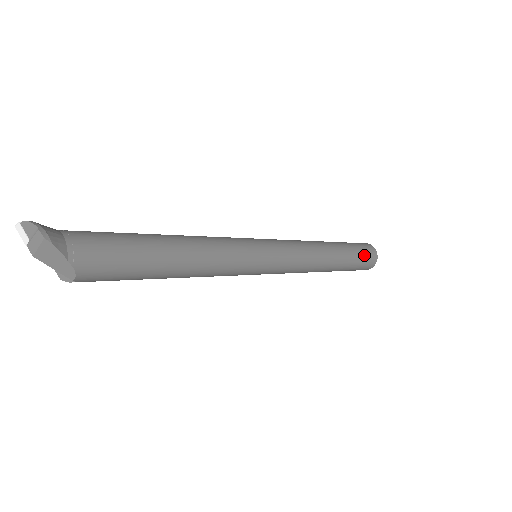
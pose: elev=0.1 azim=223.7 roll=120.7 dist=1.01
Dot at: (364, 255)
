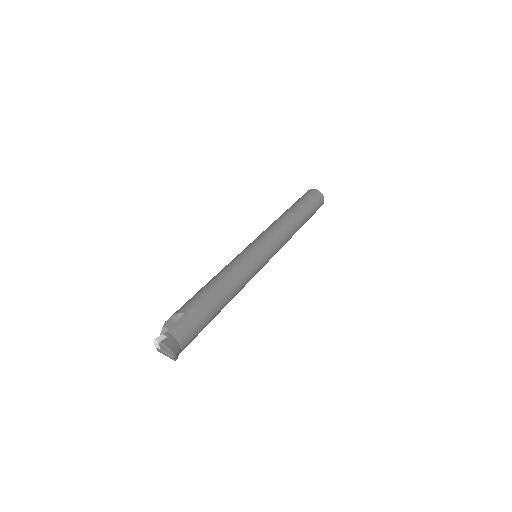
Dot at: occluded
